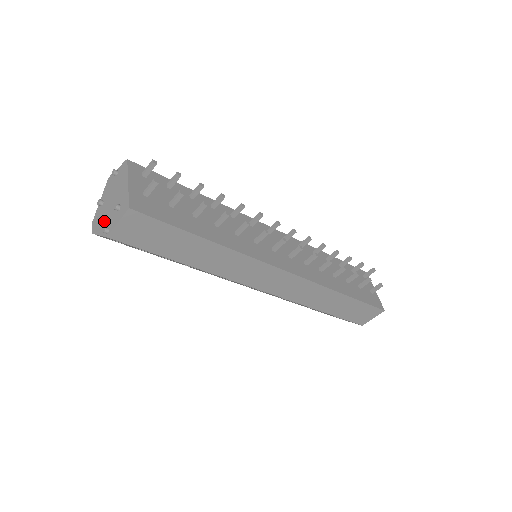
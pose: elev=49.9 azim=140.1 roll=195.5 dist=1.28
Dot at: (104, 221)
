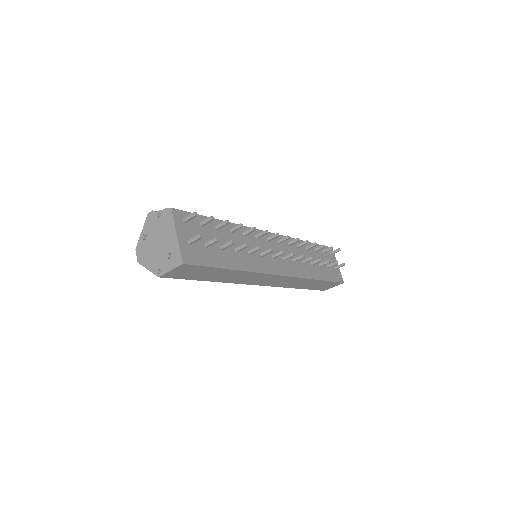
Dot at: (152, 259)
